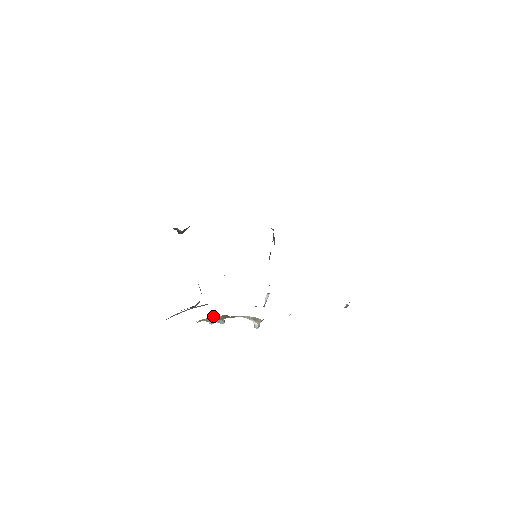
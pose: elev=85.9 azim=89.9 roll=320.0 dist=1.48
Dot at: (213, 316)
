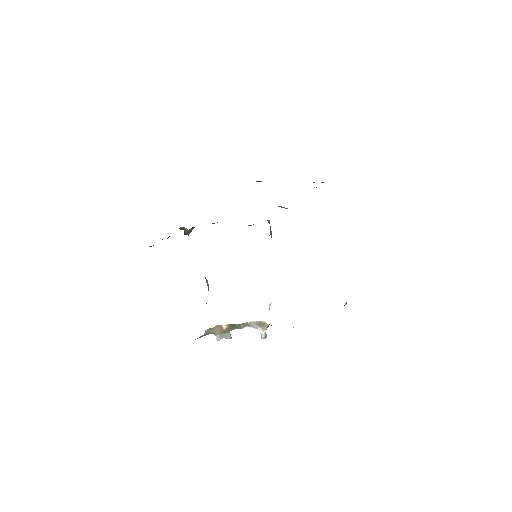
Dot at: (220, 326)
